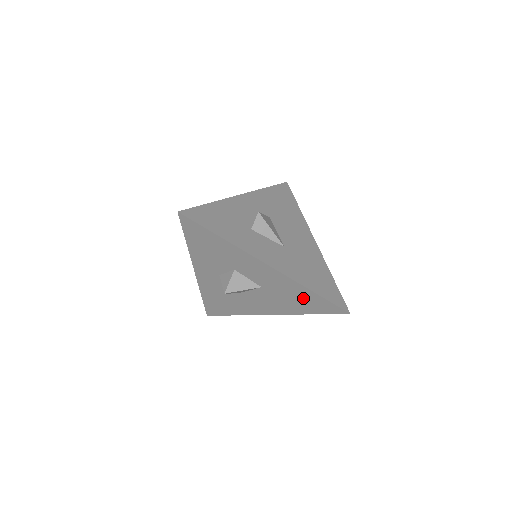
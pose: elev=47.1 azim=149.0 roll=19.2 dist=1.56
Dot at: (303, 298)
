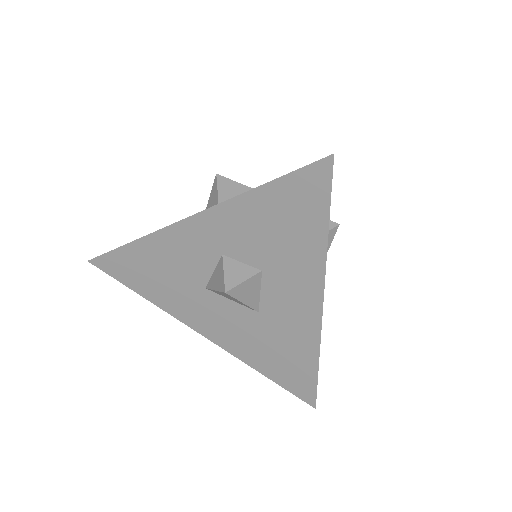
Dot at: (291, 360)
